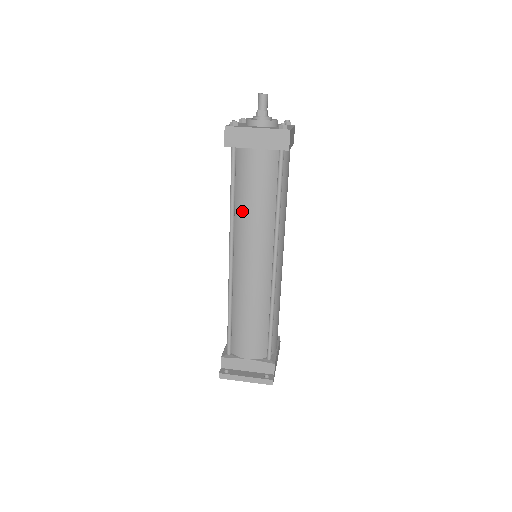
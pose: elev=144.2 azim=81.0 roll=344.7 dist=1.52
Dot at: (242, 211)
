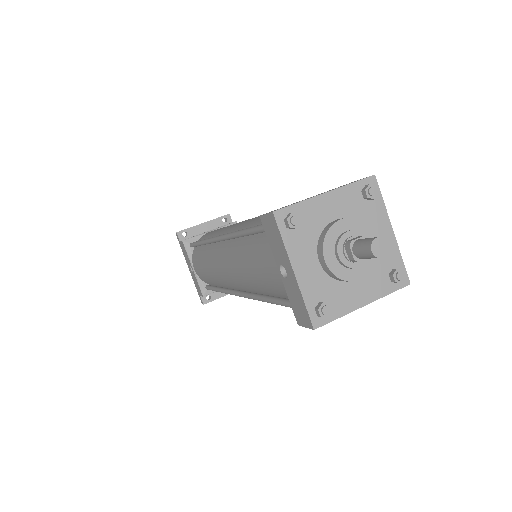
Dot at: occluded
